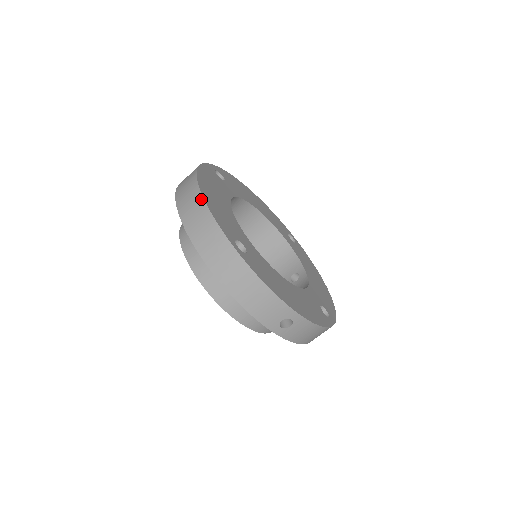
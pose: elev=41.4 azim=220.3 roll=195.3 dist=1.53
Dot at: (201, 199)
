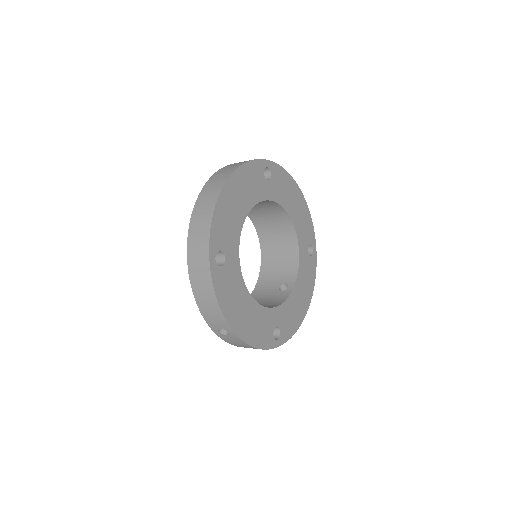
Dot at: (214, 203)
